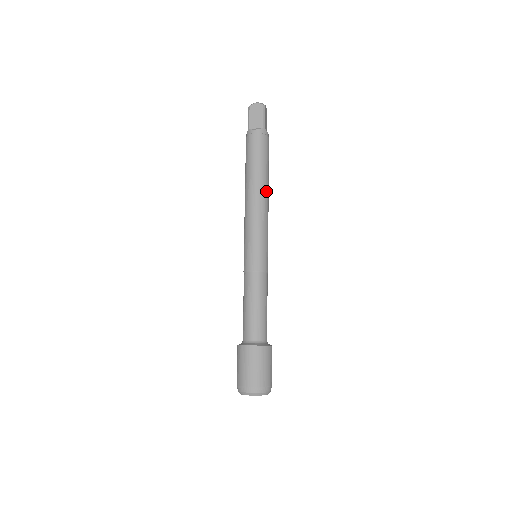
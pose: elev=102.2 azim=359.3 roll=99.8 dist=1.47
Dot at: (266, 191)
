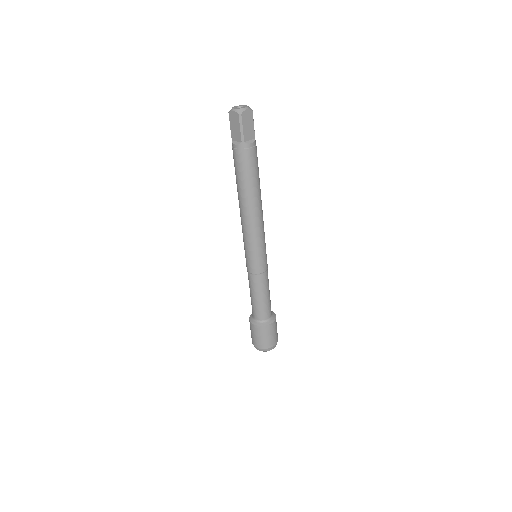
Dot at: (261, 200)
